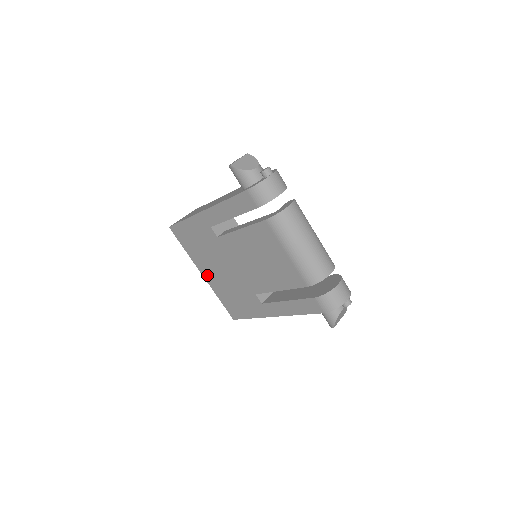
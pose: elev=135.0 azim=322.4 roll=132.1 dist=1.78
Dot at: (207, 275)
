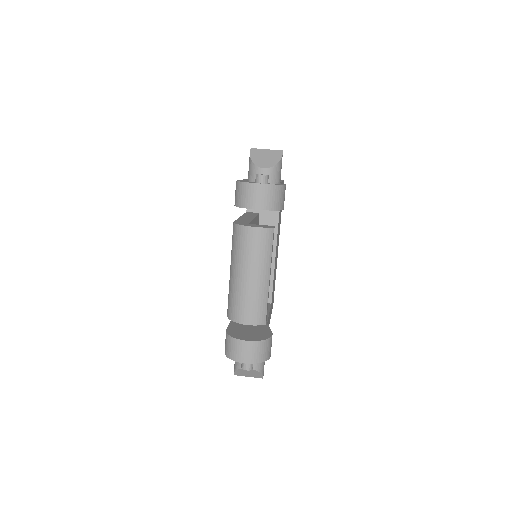
Dot at: occluded
